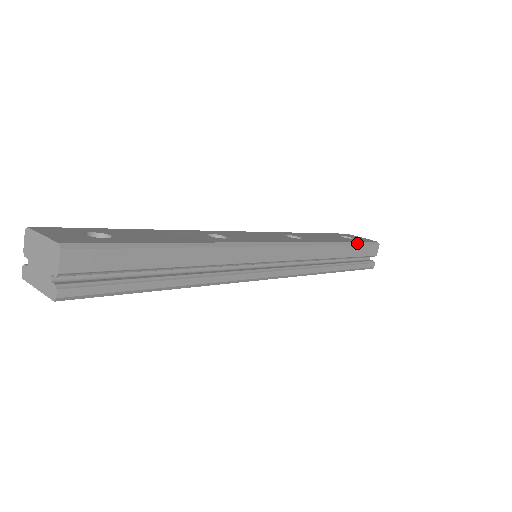
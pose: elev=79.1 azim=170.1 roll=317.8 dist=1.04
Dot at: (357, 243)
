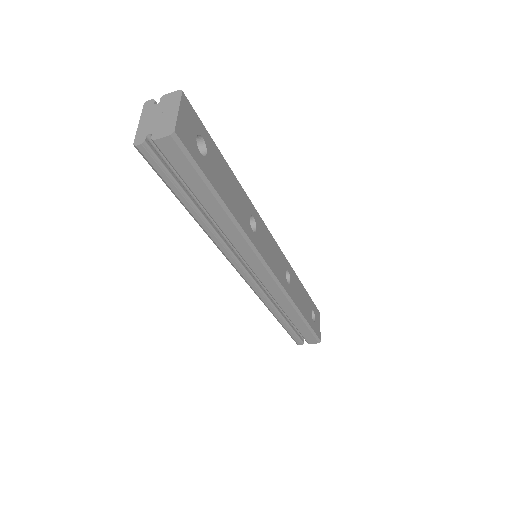
Dot at: (309, 326)
